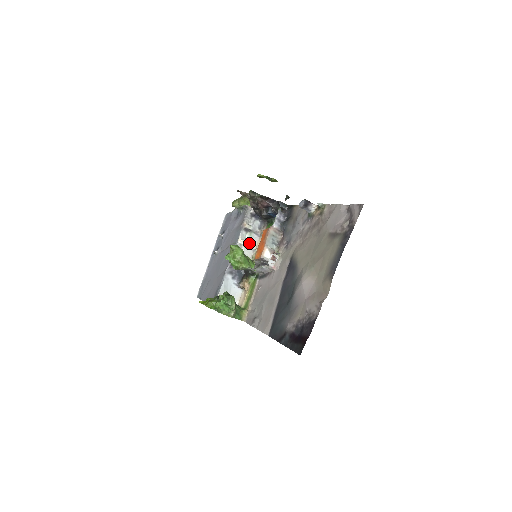
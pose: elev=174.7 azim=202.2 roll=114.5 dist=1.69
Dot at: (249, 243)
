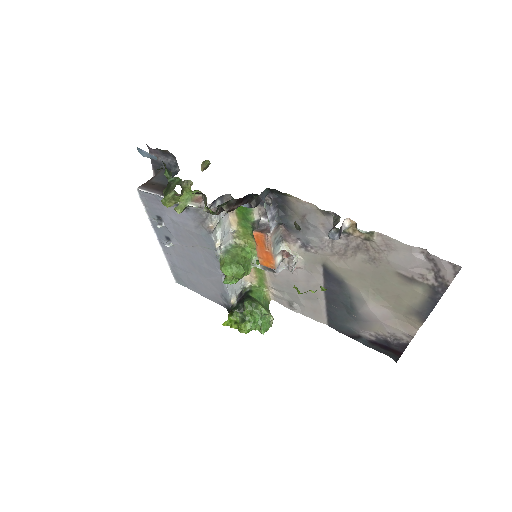
Dot at: (223, 232)
